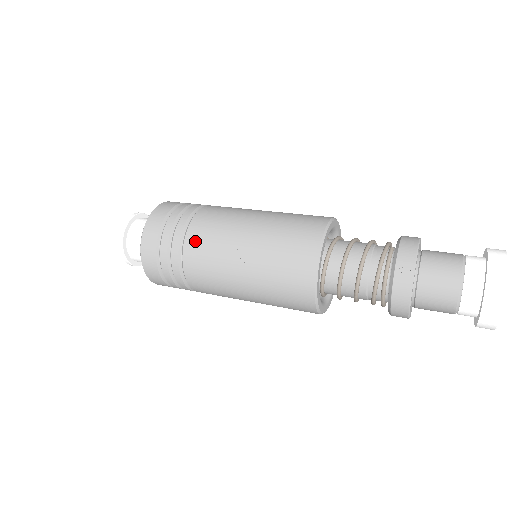
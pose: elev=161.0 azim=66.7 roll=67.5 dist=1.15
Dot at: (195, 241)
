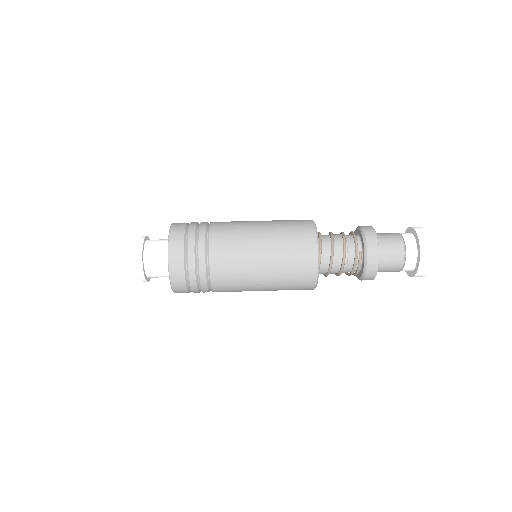
Dot at: (220, 281)
